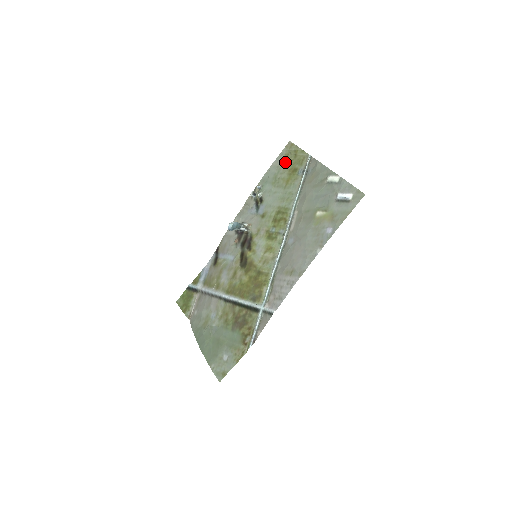
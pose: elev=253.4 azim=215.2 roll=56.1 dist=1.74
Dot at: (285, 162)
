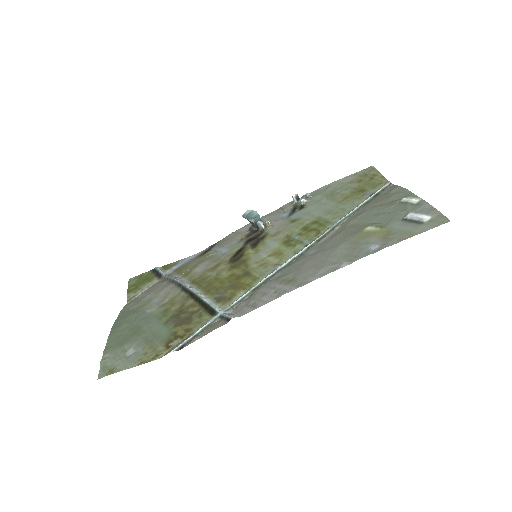
Dot at: (355, 181)
